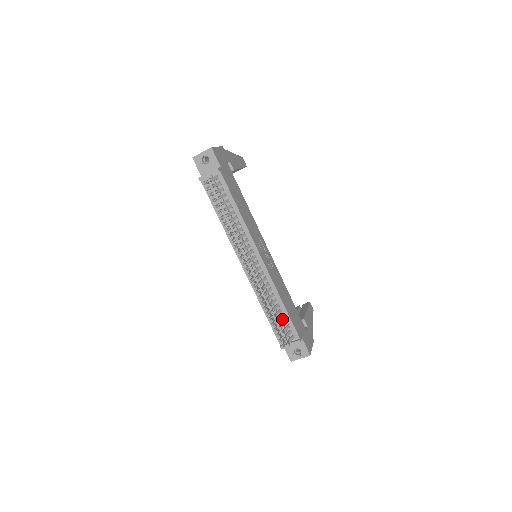
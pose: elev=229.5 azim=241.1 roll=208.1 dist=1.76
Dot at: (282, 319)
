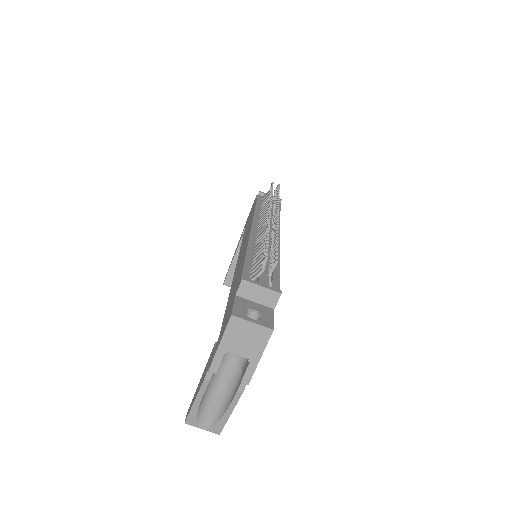
Dot at: (267, 271)
